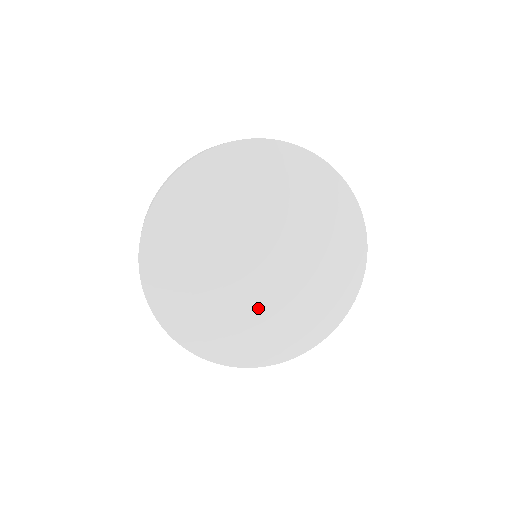
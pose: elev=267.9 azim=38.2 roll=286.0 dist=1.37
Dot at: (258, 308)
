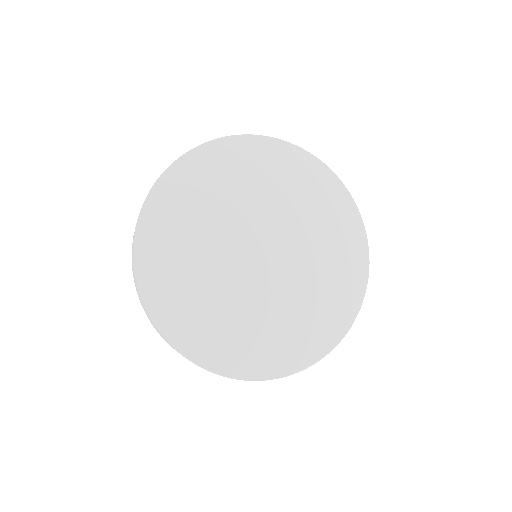
Dot at: (250, 306)
